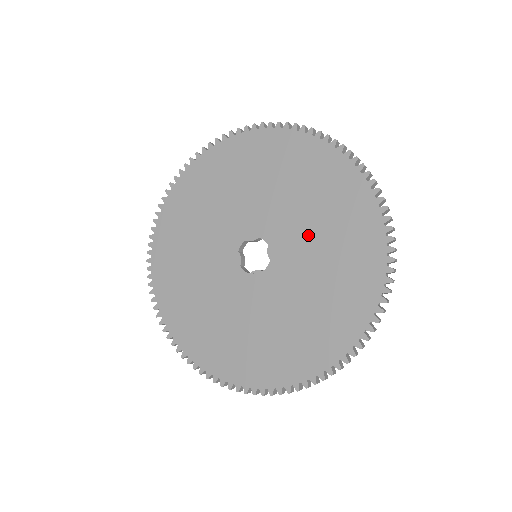
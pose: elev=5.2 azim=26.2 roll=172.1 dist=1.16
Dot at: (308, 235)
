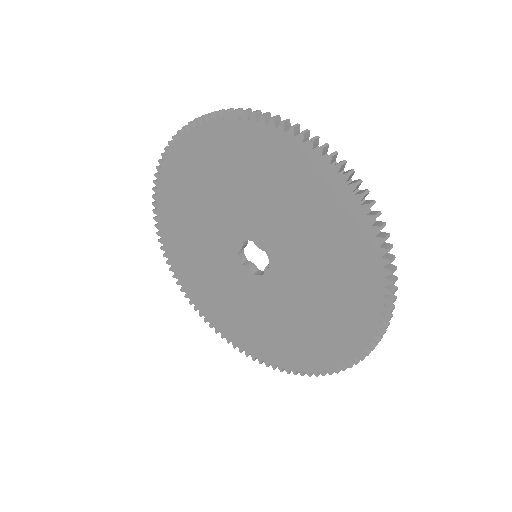
Dot at: (267, 208)
